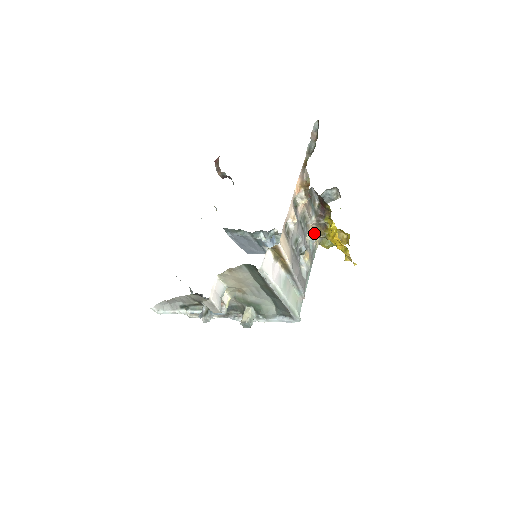
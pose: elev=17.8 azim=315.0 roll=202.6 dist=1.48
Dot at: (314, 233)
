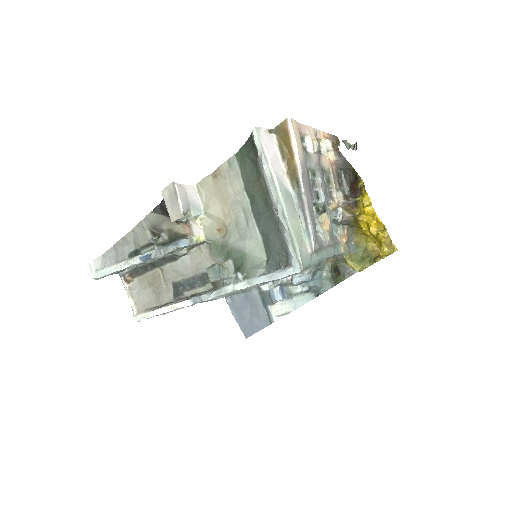
Dot at: (339, 207)
